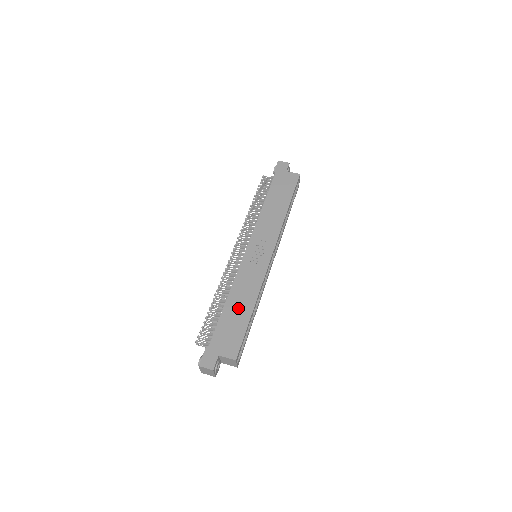
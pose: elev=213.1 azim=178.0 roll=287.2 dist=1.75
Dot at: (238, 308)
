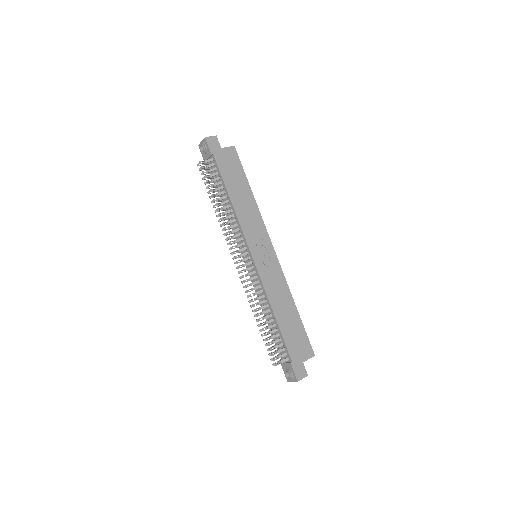
Dot at: (287, 315)
